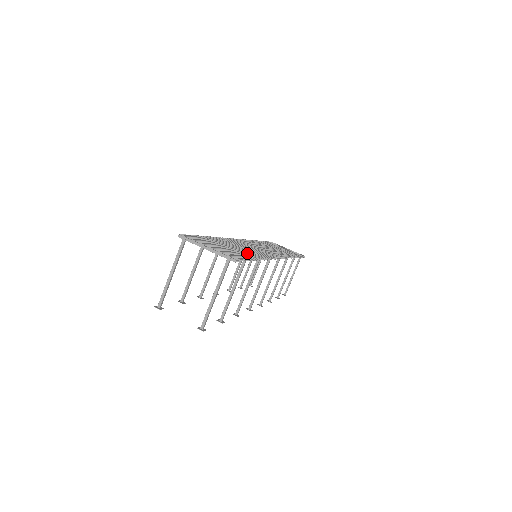
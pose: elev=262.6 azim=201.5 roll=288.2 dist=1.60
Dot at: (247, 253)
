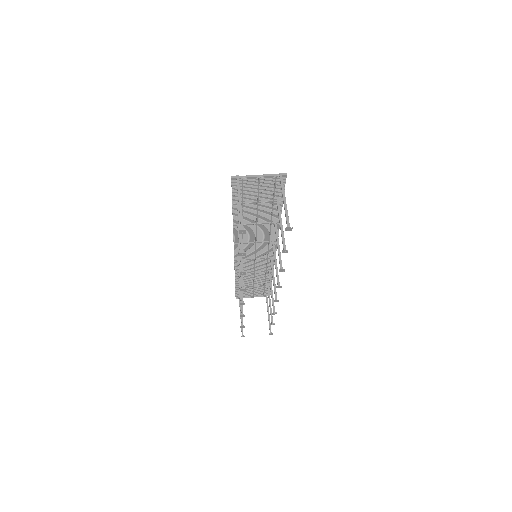
Dot at: (271, 209)
